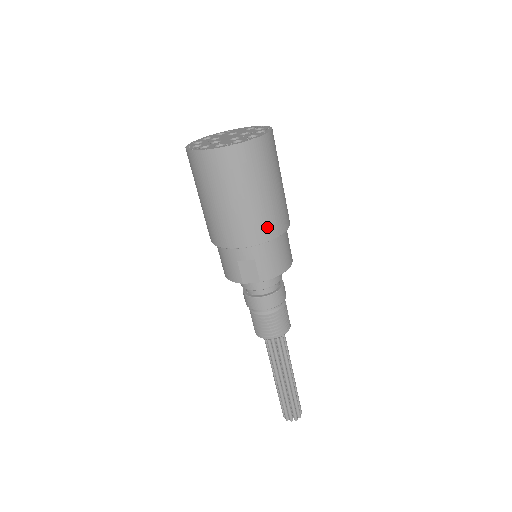
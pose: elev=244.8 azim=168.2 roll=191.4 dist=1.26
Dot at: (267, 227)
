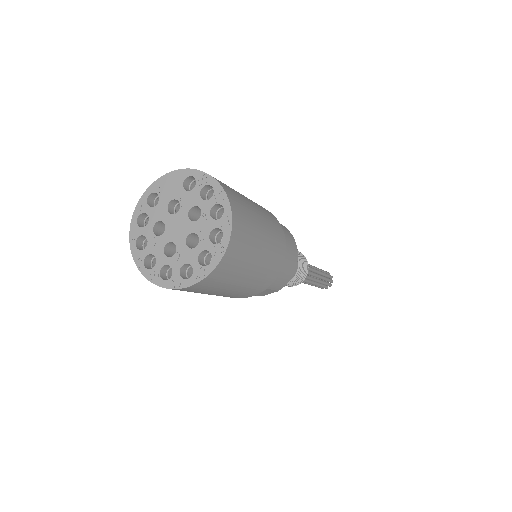
Dot at: (271, 274)
